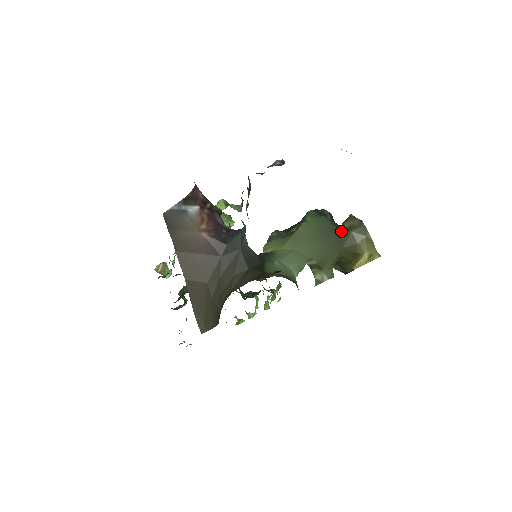
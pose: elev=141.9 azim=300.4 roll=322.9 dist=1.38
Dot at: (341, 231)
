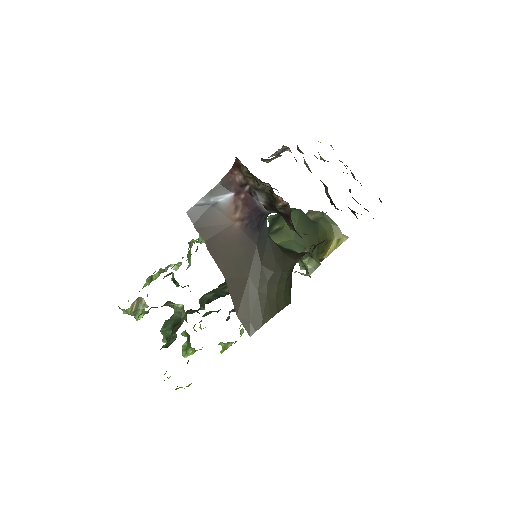
Dot at: (313, 222)
